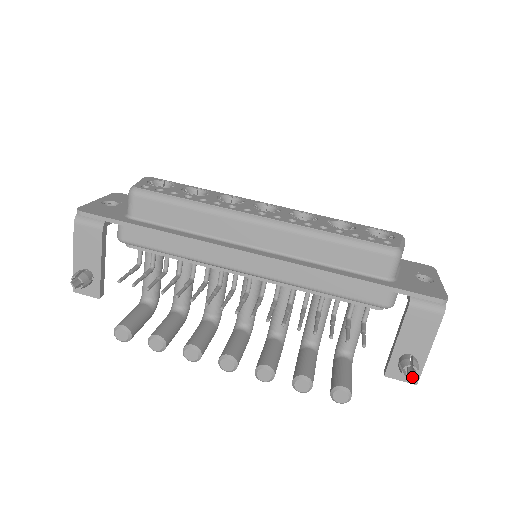
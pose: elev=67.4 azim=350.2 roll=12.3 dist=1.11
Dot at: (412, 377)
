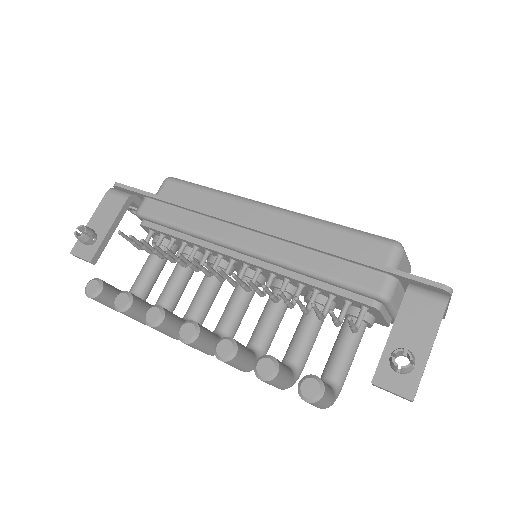
Dot at: (405, 366)
